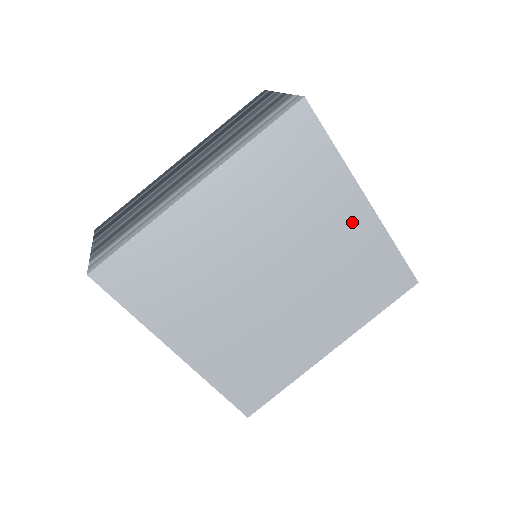
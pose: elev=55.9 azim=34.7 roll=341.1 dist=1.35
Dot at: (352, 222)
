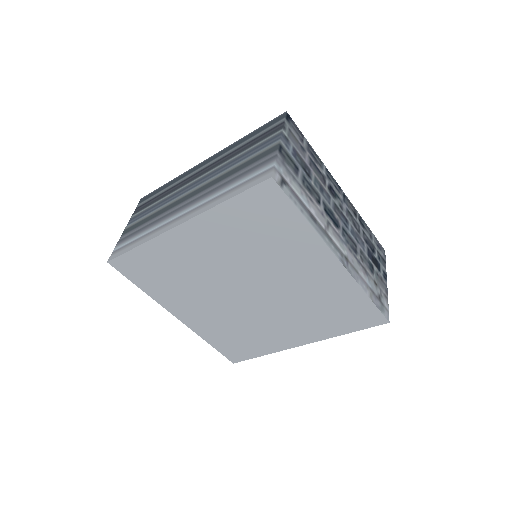
Dot at: (321, 270)
